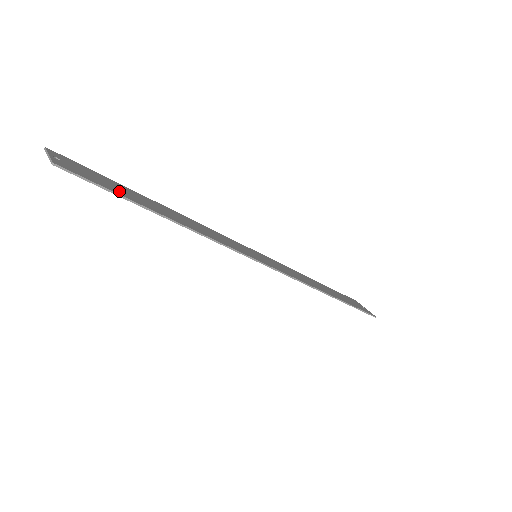
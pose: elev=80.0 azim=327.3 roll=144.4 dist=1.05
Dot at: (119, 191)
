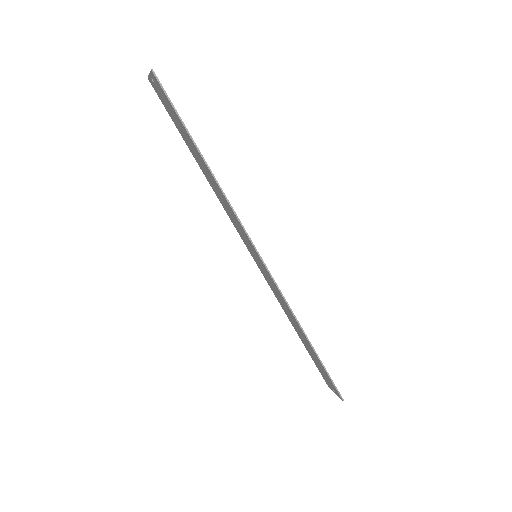
Dot at: (181, 123)
